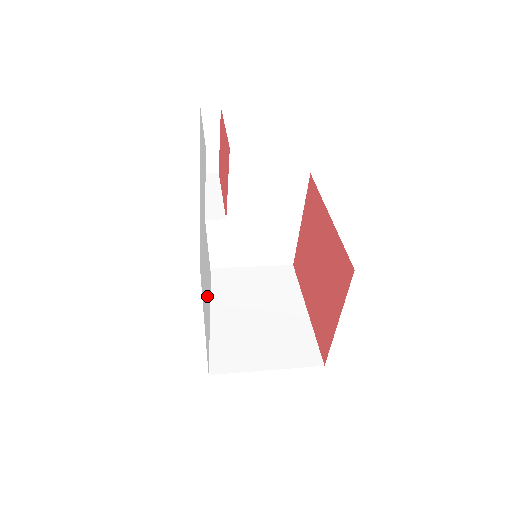
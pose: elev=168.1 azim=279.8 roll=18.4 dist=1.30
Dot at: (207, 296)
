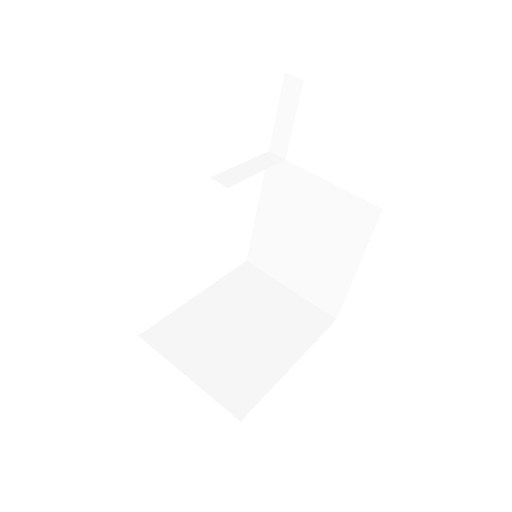
Dot at: occluded
